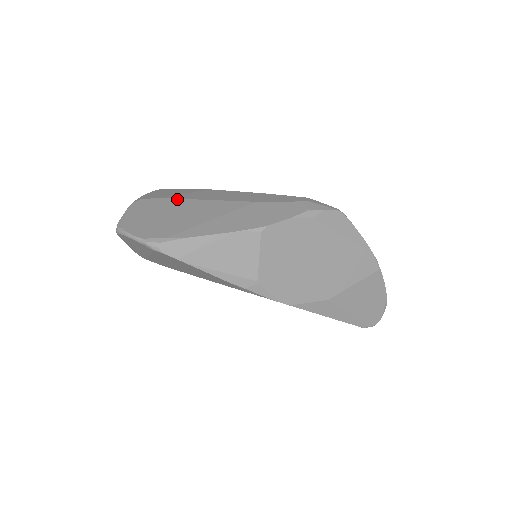
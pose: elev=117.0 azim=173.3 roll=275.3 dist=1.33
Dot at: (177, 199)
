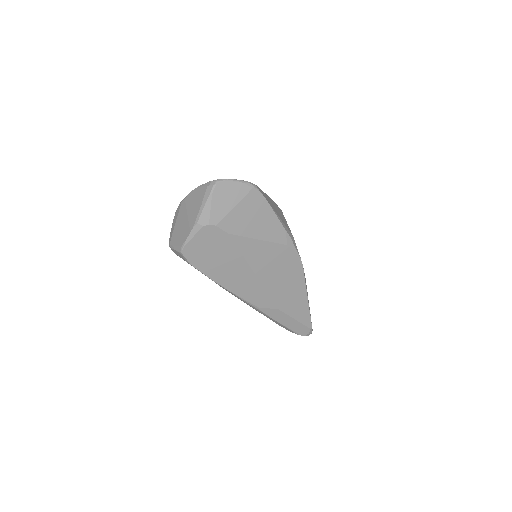
Dot at: occluded
